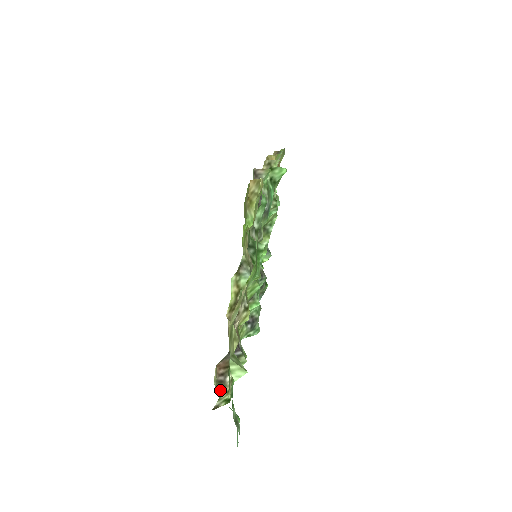
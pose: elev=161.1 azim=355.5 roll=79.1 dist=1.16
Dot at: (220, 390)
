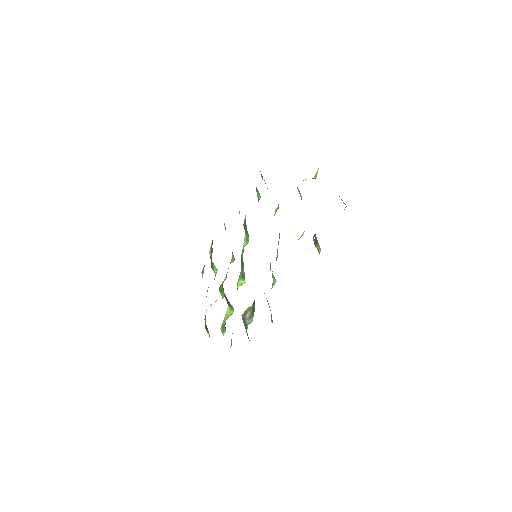
Dot at: occluded
